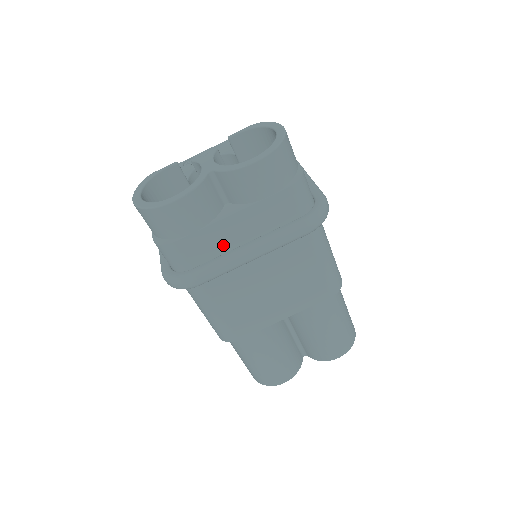
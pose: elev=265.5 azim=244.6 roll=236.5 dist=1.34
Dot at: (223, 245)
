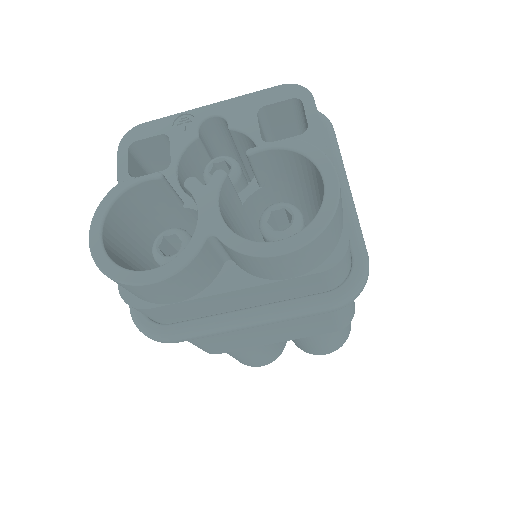
Dot at: (215, 309)
